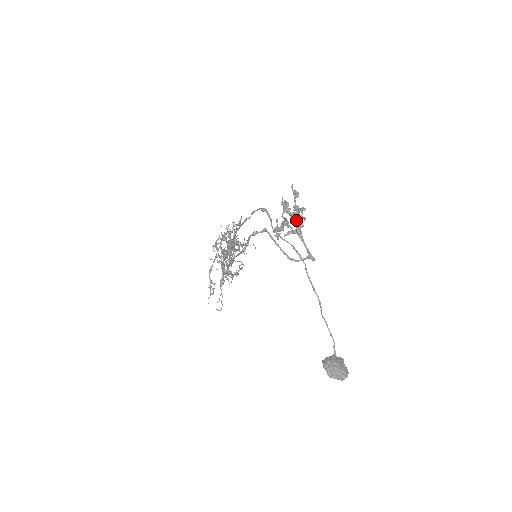
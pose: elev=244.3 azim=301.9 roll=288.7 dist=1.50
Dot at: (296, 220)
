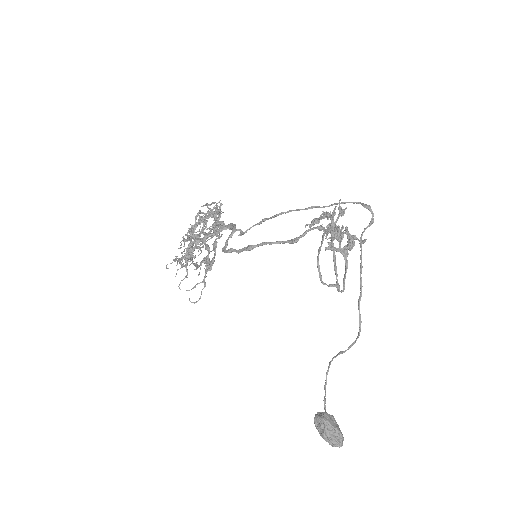
Dot at: (350, 238)
